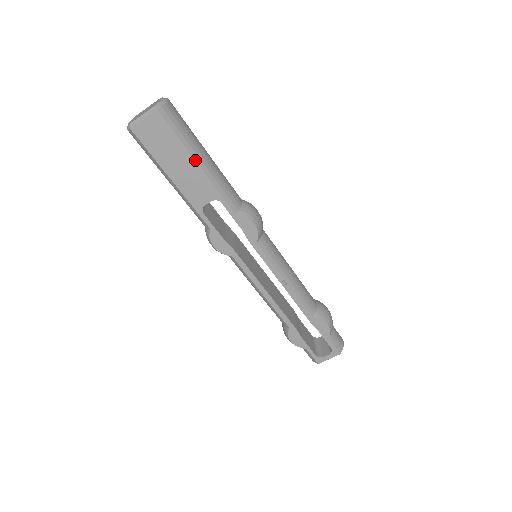
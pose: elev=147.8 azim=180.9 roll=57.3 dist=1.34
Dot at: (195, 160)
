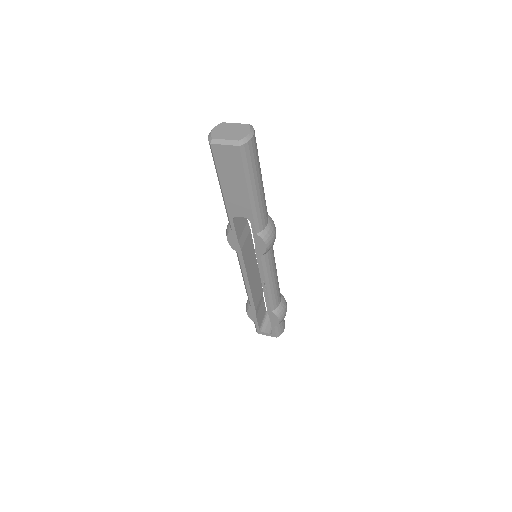
Dot at: (248, 189)
